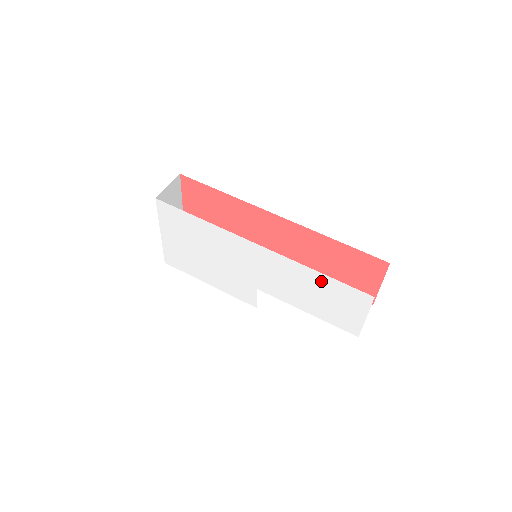
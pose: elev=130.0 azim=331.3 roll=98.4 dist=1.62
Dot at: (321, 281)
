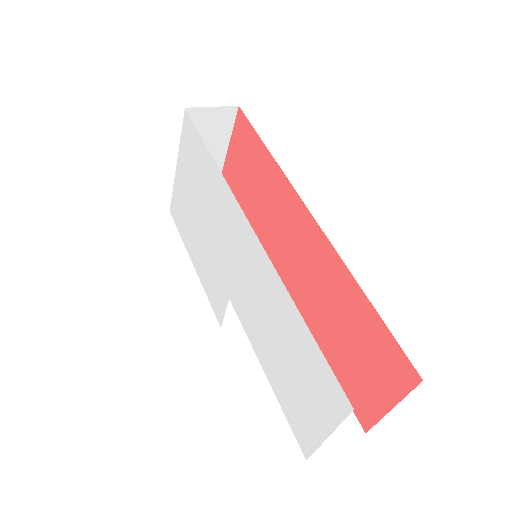
Dot at: (297, 331)
